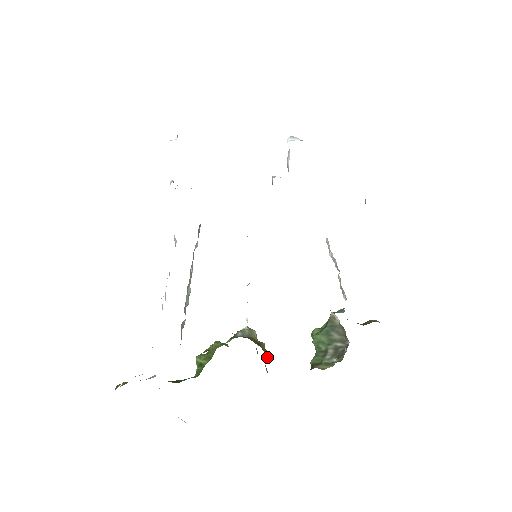
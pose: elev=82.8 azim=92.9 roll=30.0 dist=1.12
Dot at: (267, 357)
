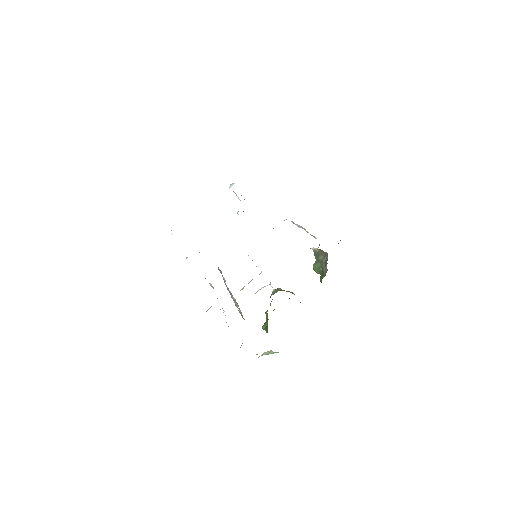
Dot at: occluded
